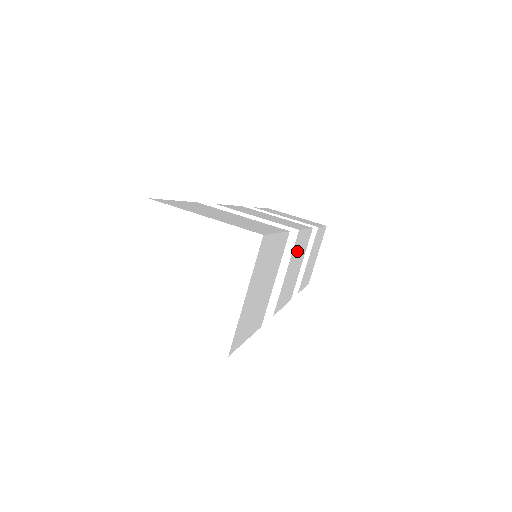
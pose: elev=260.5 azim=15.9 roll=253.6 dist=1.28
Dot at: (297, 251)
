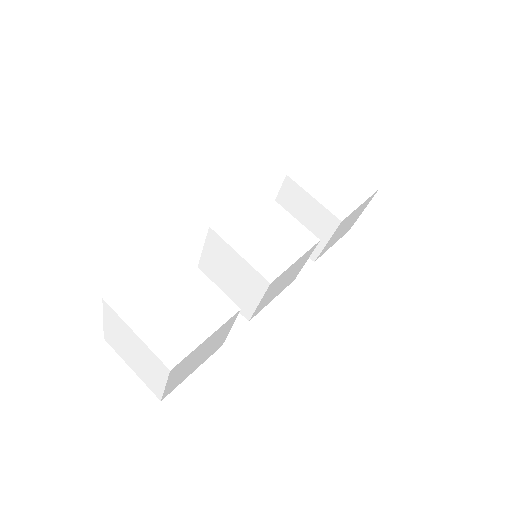
Dot at: (281, 279)
